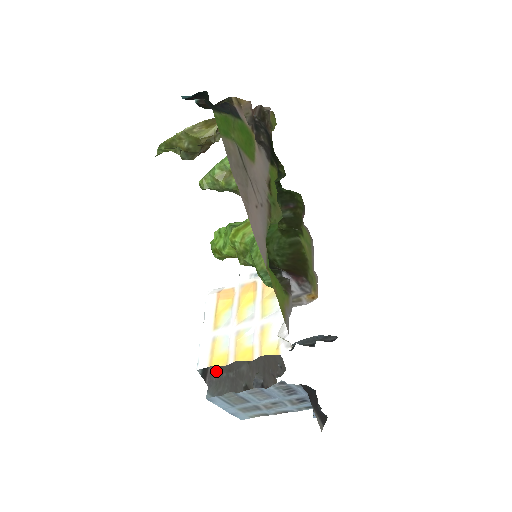
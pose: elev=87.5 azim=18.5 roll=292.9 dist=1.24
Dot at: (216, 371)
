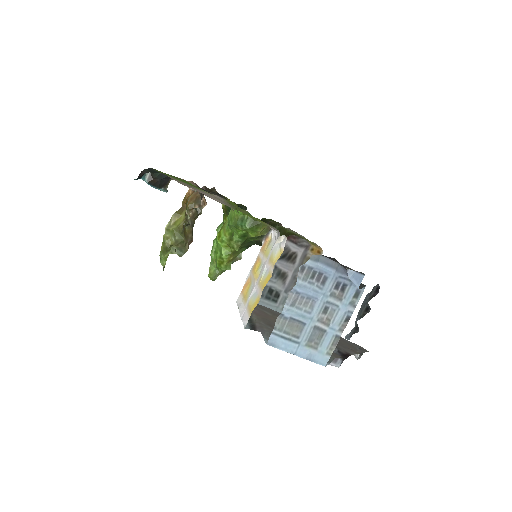
Dot at: (266, 327)
